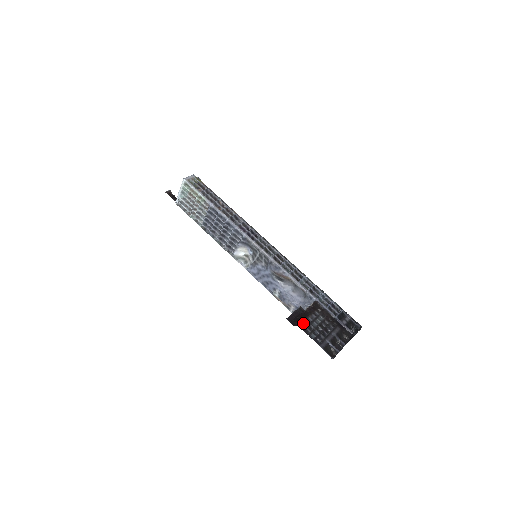
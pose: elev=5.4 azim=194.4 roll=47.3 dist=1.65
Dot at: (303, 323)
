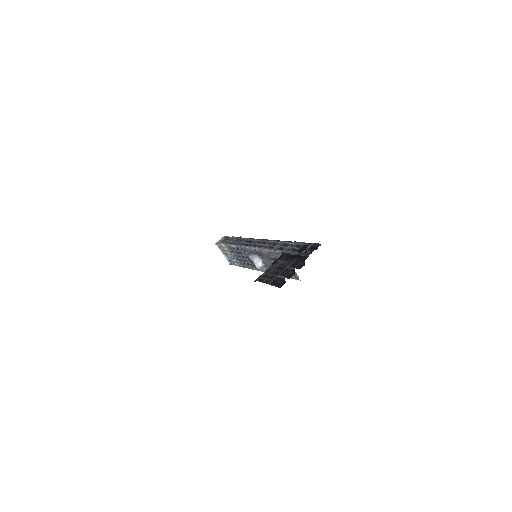
Dot at: (261, 276)
